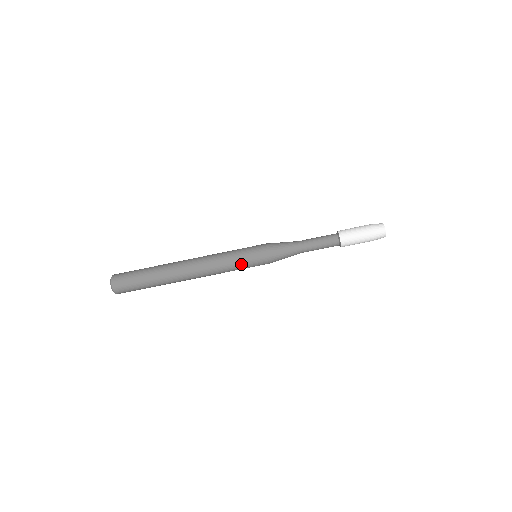
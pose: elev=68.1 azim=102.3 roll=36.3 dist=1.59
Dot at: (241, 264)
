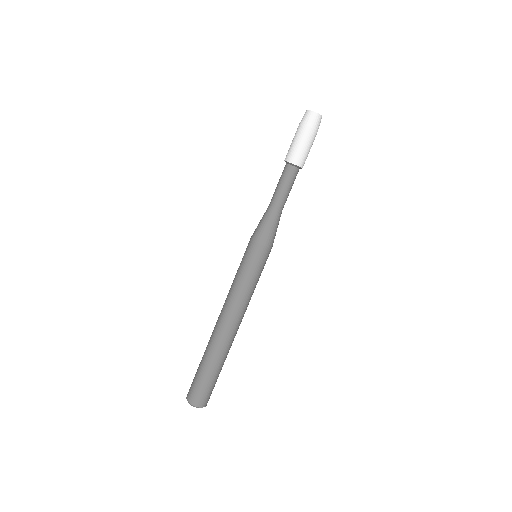
Dot at: (252, 276)
